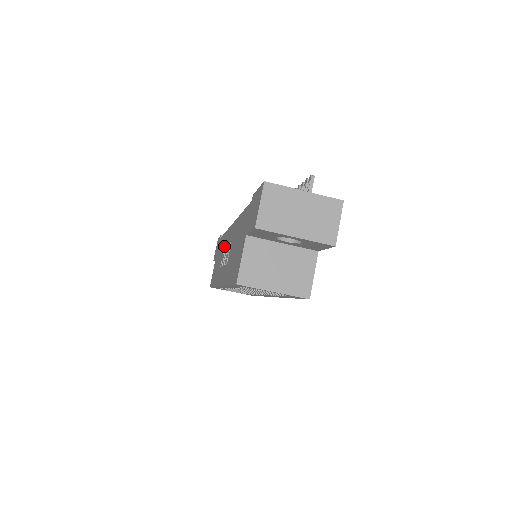
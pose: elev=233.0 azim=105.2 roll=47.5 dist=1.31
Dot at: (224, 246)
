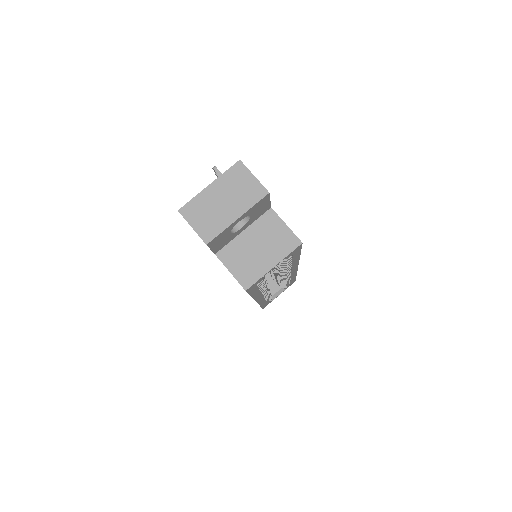
Dot at: occluded
